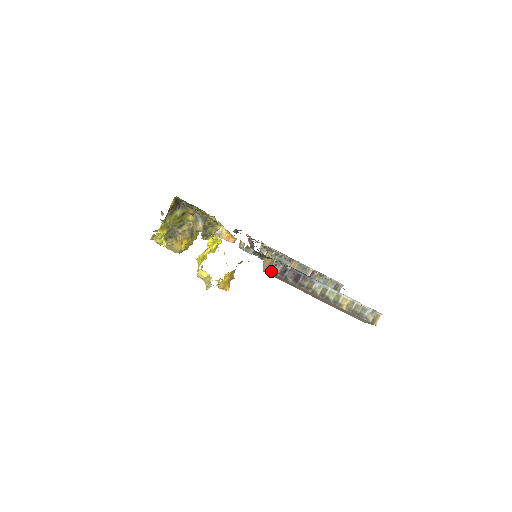
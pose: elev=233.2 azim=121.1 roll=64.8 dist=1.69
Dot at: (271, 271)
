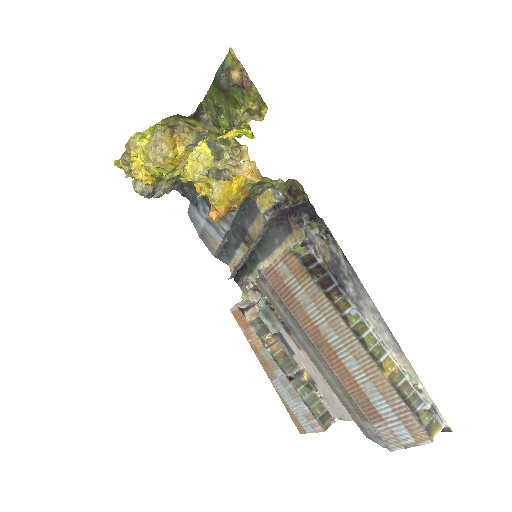
Dot at: (291, 248)
